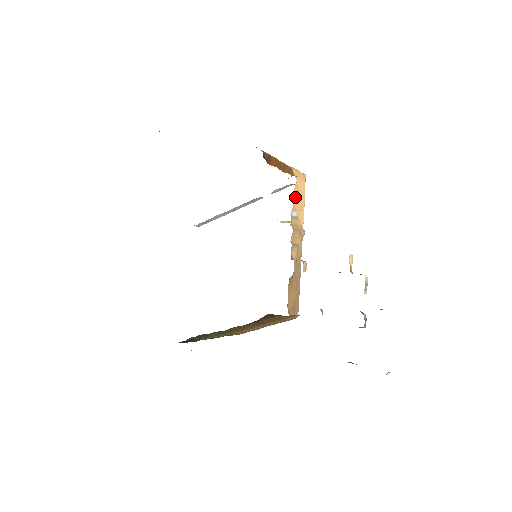
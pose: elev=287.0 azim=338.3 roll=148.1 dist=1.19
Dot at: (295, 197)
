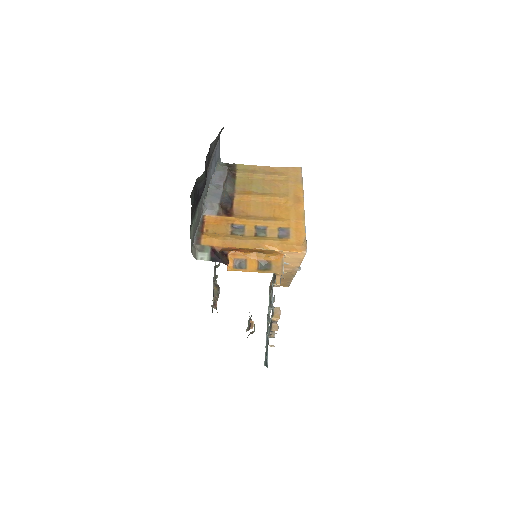
Dot at: (284, 259)
